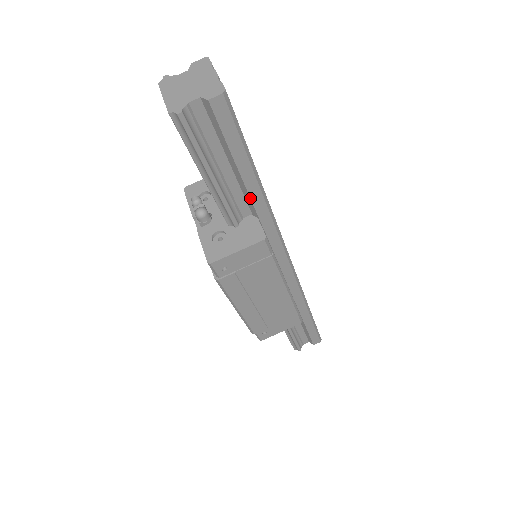
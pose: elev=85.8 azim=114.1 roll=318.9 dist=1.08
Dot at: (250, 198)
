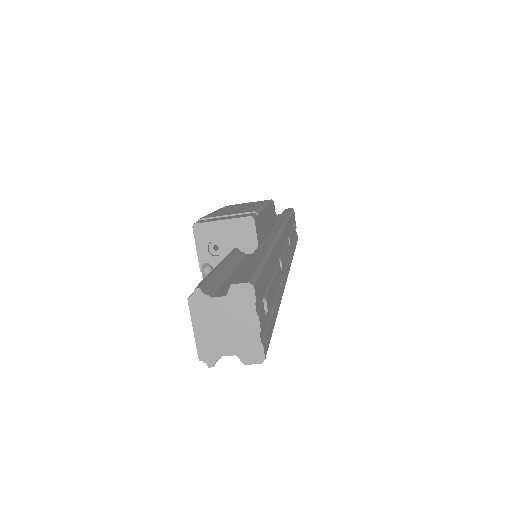
Dot at: occluded
